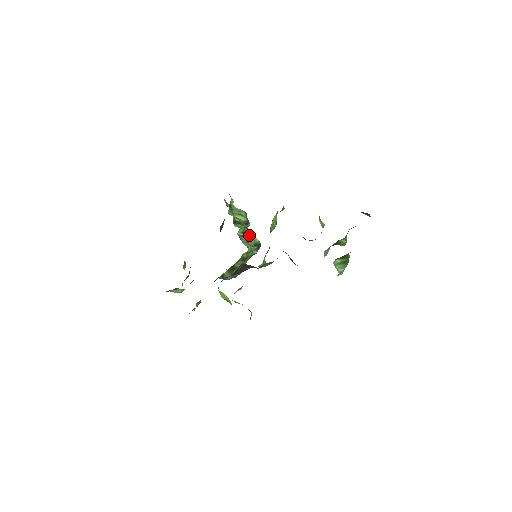
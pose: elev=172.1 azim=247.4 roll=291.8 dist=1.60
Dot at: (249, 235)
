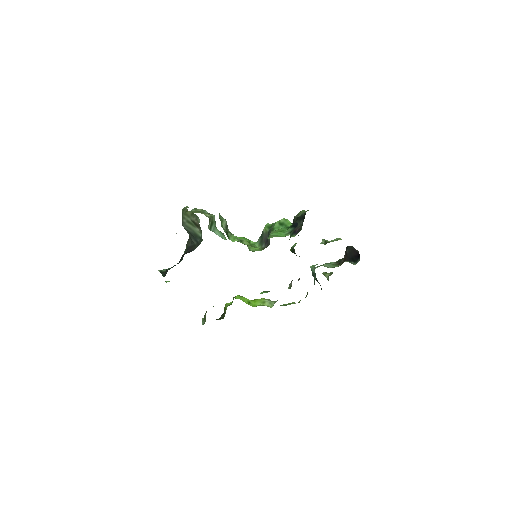
Dot at: (211, 220)
